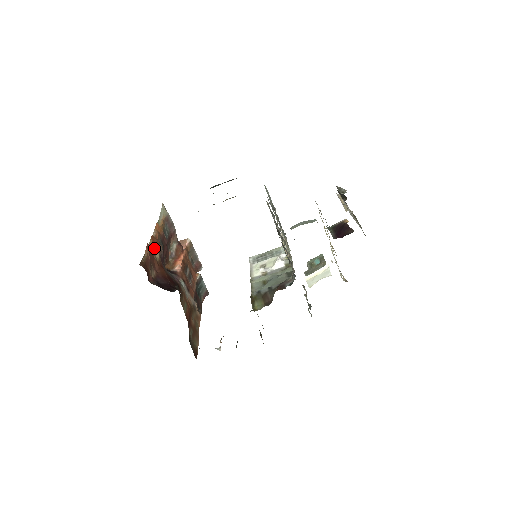
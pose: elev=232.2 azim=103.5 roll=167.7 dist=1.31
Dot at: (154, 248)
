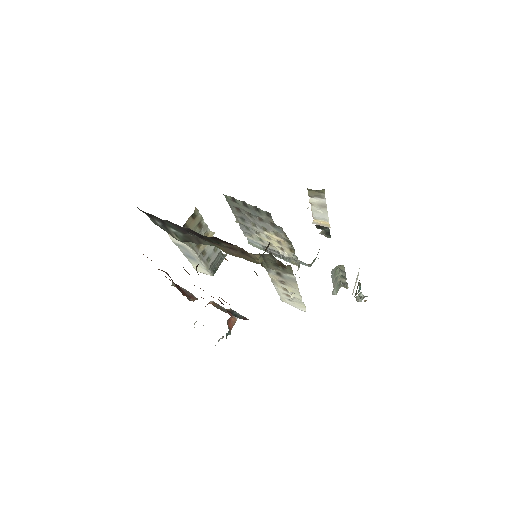
Dot at: occluded
